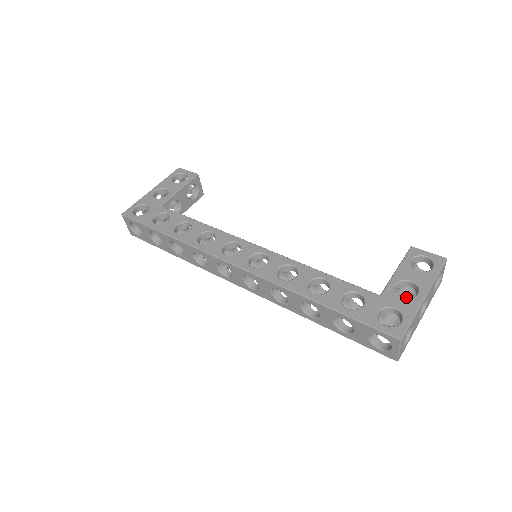
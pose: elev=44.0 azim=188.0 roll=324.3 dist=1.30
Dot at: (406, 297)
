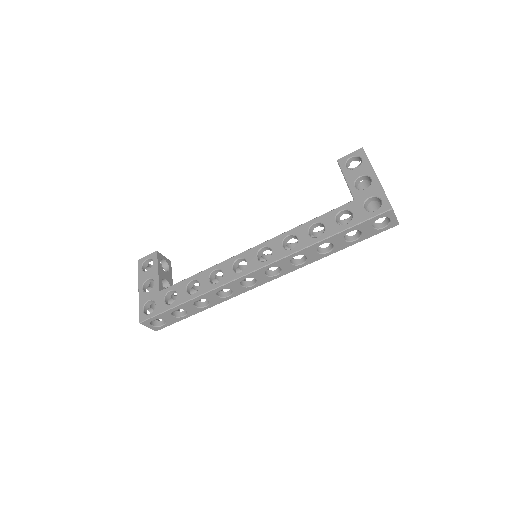
Dot at: occluded
